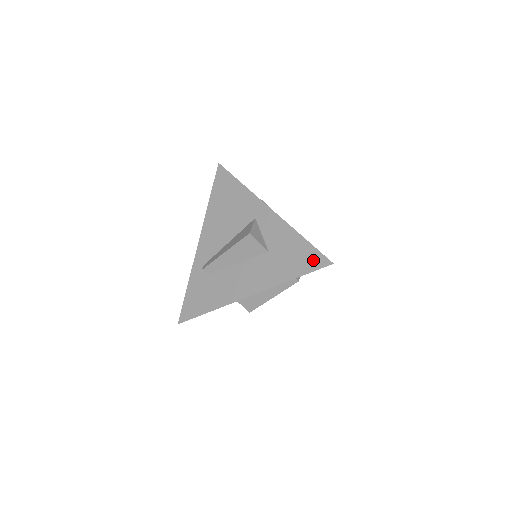
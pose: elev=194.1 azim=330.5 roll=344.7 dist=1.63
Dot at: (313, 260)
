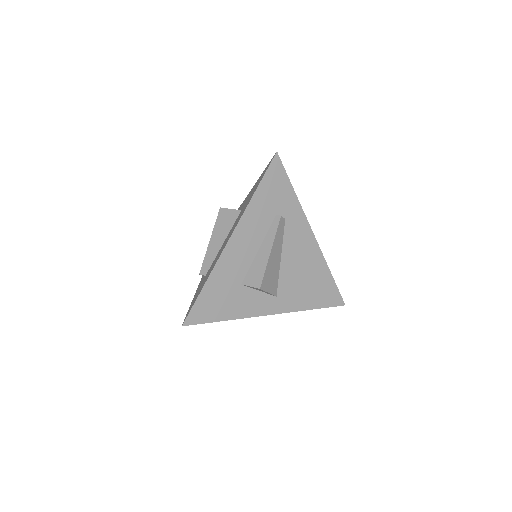
Dot at: occluded
